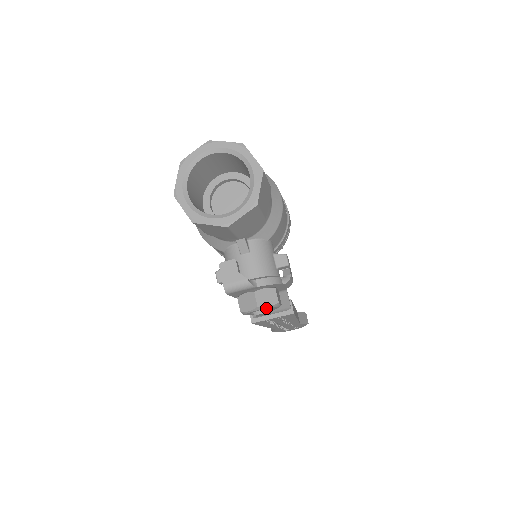
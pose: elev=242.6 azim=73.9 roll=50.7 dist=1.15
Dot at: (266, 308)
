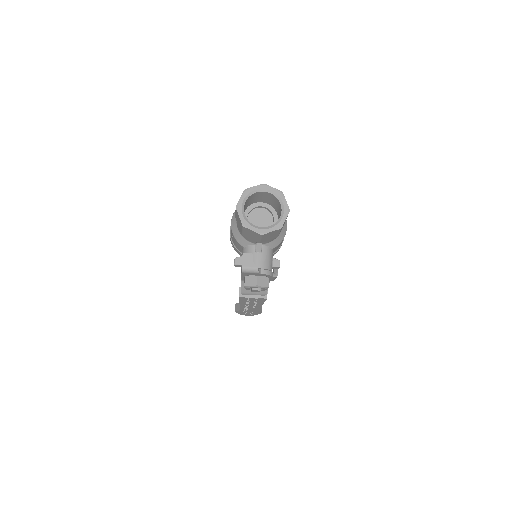
Dot at: (261, 288)
